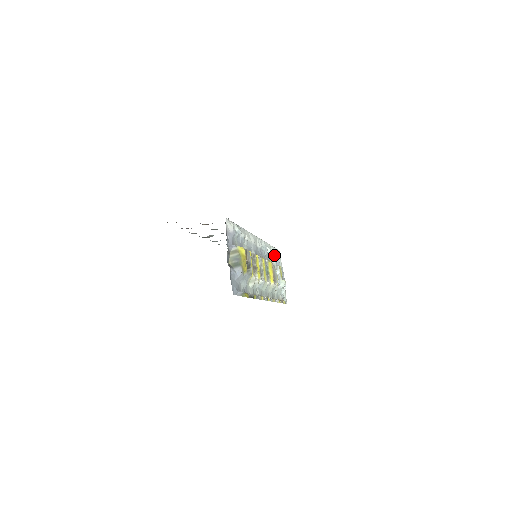
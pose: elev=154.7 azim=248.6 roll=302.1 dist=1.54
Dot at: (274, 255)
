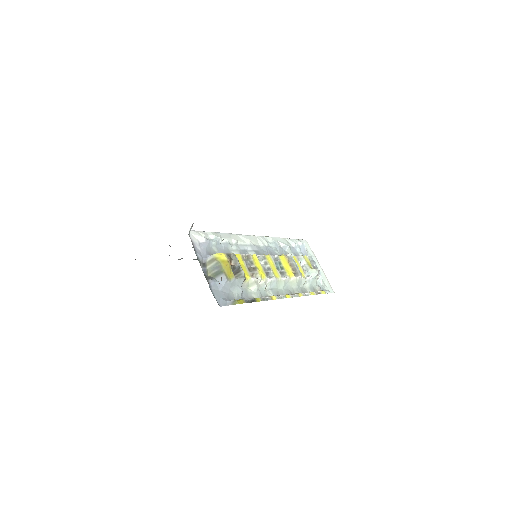
Dot at: (294, 247)
